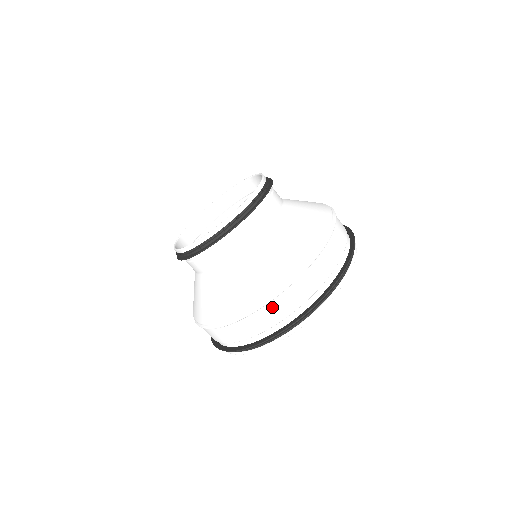
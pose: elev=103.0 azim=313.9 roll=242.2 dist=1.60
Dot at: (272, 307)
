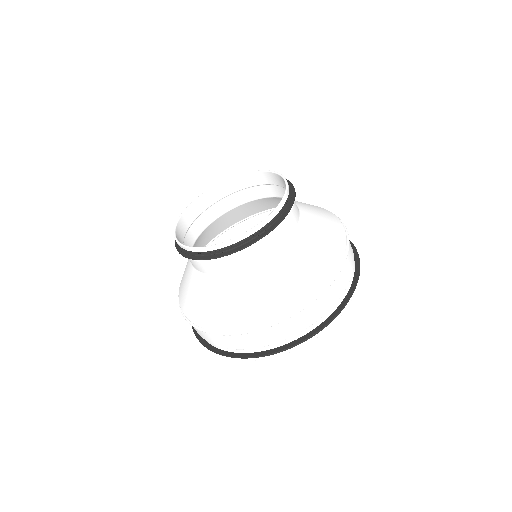
Dot at: (228, 338)
